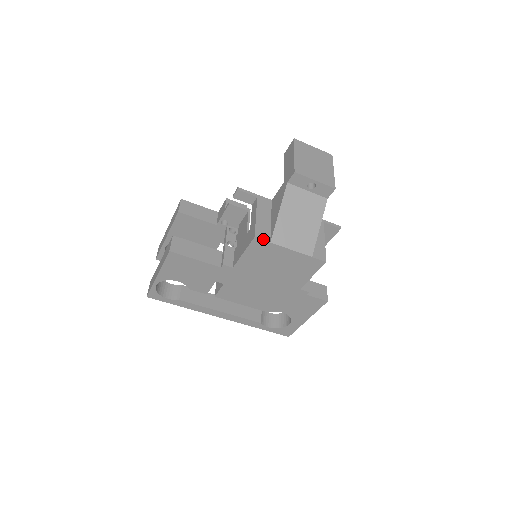
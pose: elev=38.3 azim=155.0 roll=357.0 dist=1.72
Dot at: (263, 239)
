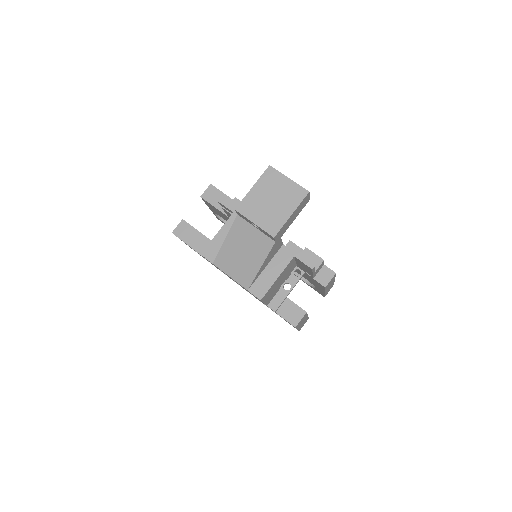
Dot at: (207, 258)
